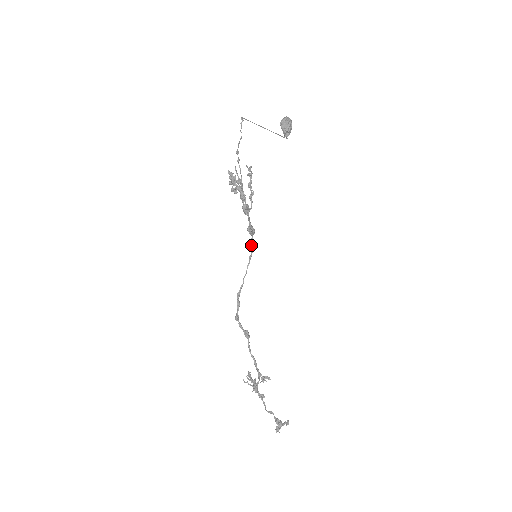
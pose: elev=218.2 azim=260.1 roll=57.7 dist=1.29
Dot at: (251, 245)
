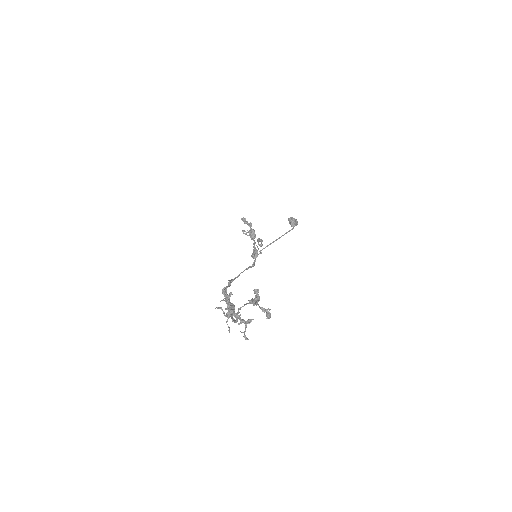
Dot at: (253, 264)
